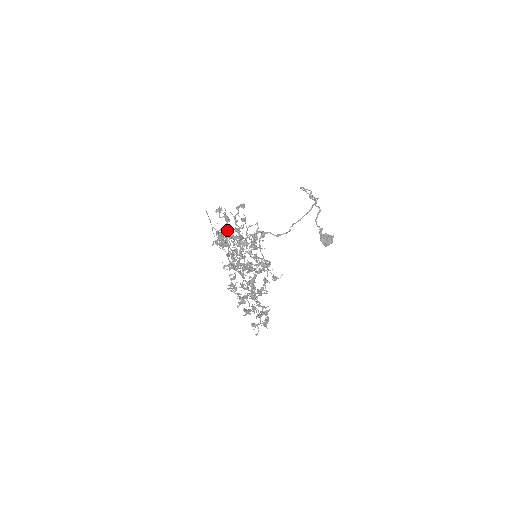
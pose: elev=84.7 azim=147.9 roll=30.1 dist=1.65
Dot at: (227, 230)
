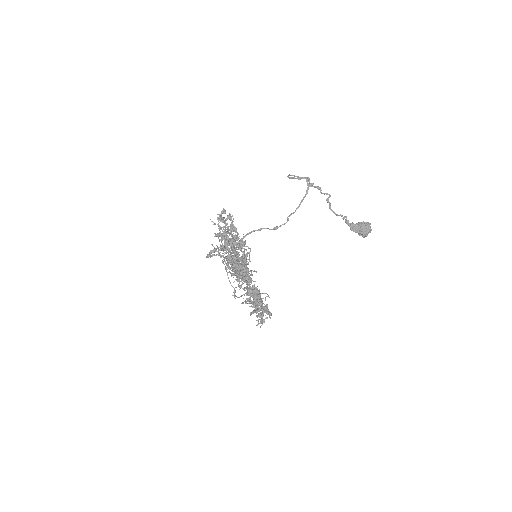
Dot at: occluded
